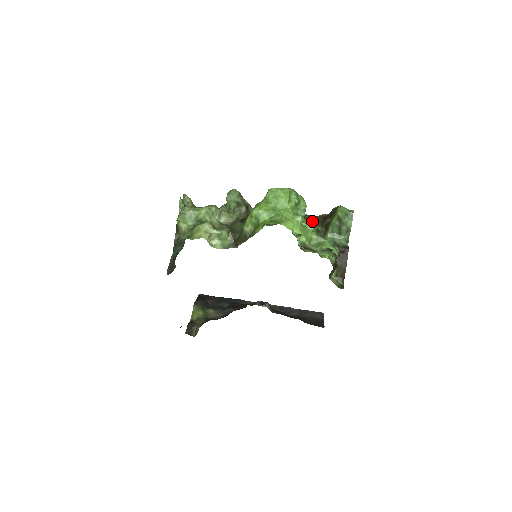
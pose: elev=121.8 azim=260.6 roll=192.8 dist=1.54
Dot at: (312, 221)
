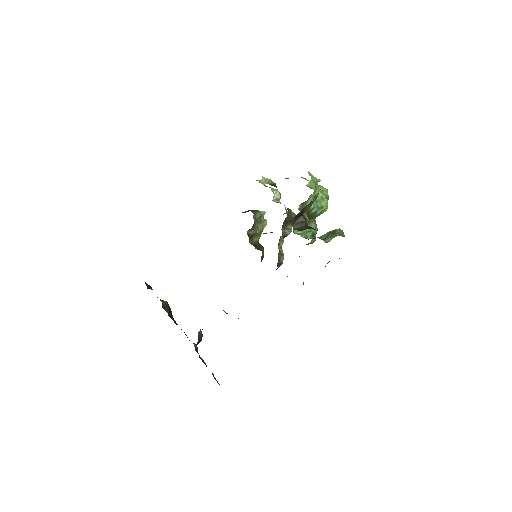
Dot at: (315, 240)
